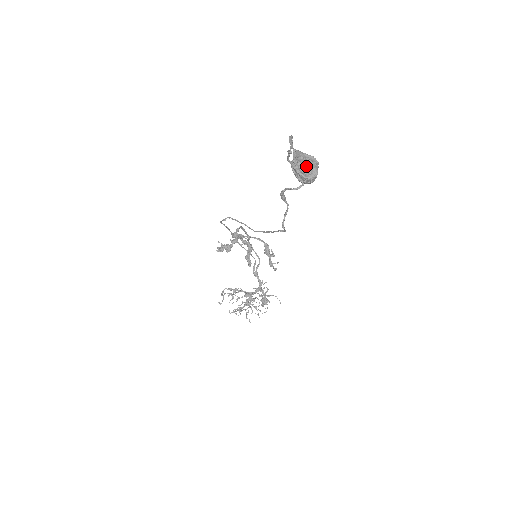
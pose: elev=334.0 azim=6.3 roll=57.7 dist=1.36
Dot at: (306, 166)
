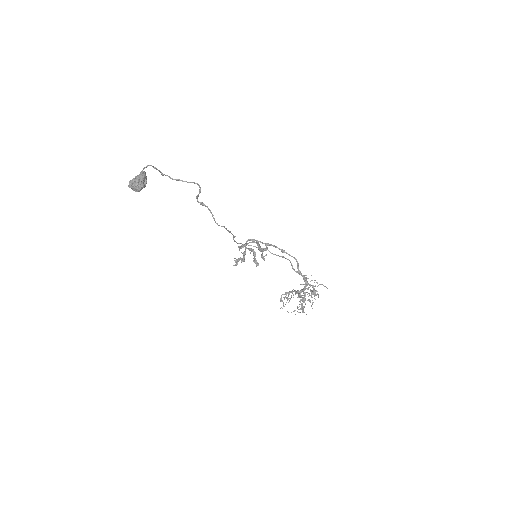
Dot at: (132, 181)
